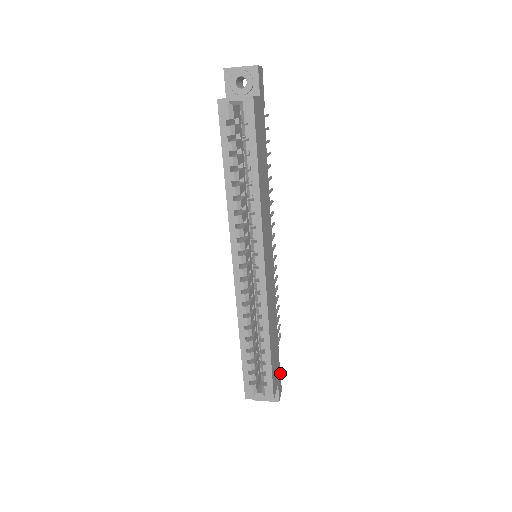
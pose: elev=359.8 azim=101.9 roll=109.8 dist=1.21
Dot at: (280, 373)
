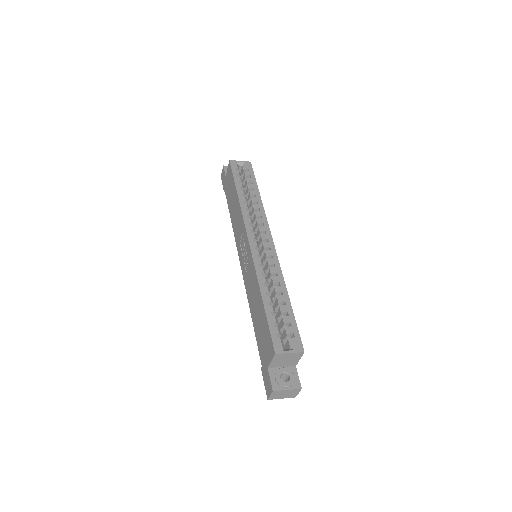
Dot at: occluded
